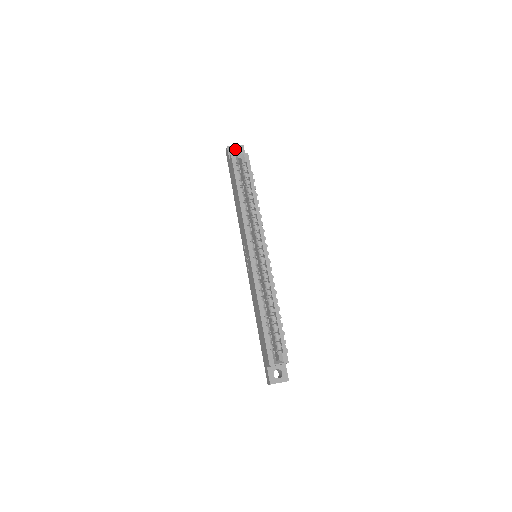
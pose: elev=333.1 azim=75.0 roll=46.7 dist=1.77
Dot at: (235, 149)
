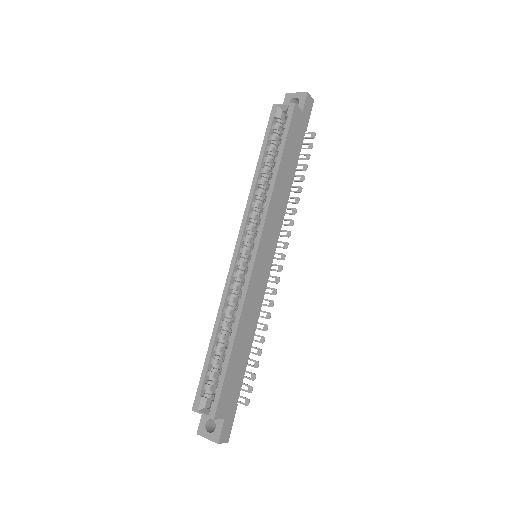
Dot at: (295, 97)
